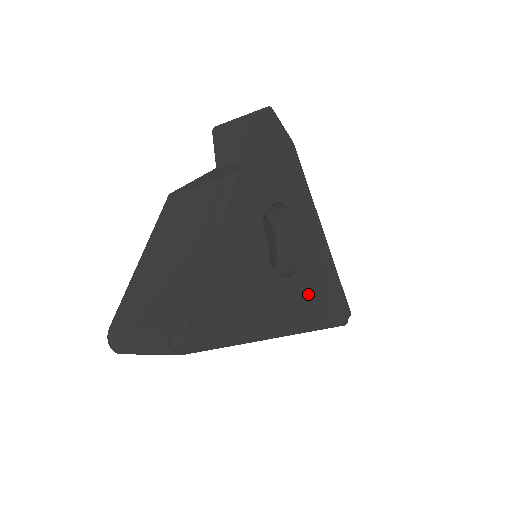
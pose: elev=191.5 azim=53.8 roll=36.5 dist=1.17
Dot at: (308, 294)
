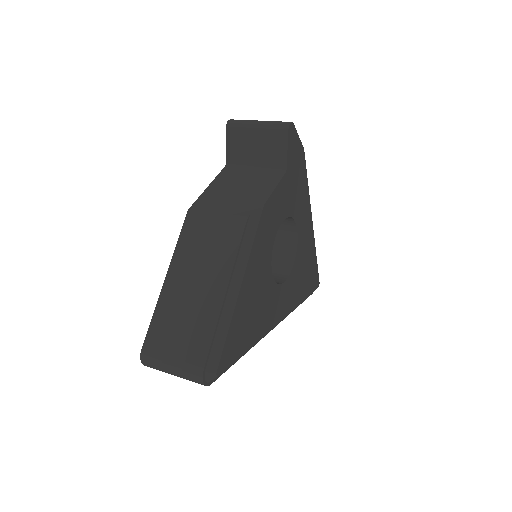
Dot at: (295, 287)
